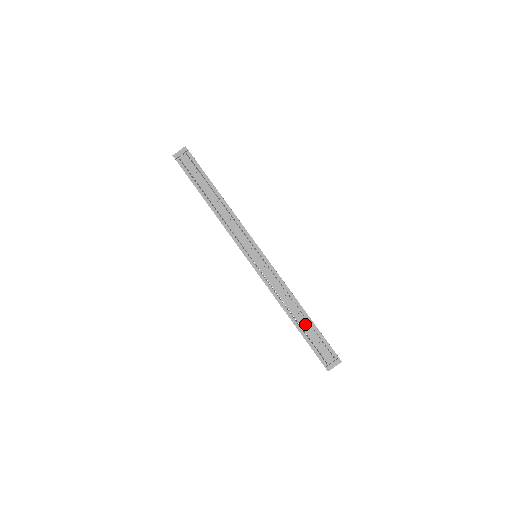
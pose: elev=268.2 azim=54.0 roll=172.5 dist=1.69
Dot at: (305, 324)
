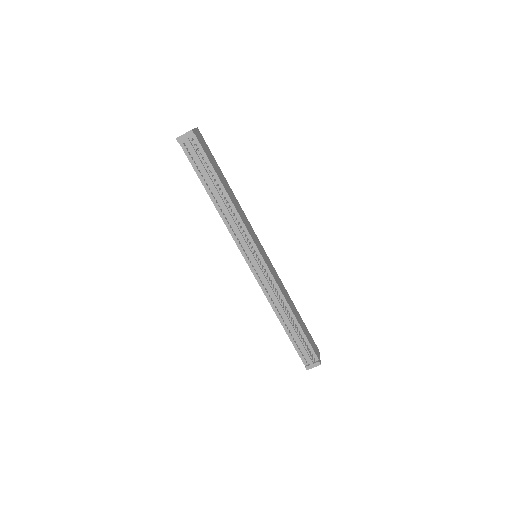
Dot at: (294, 330)
